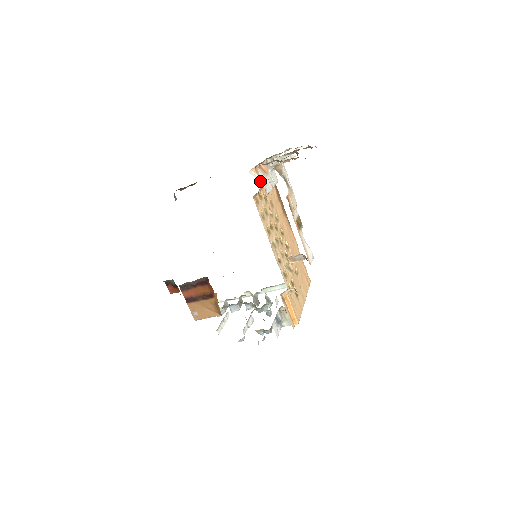
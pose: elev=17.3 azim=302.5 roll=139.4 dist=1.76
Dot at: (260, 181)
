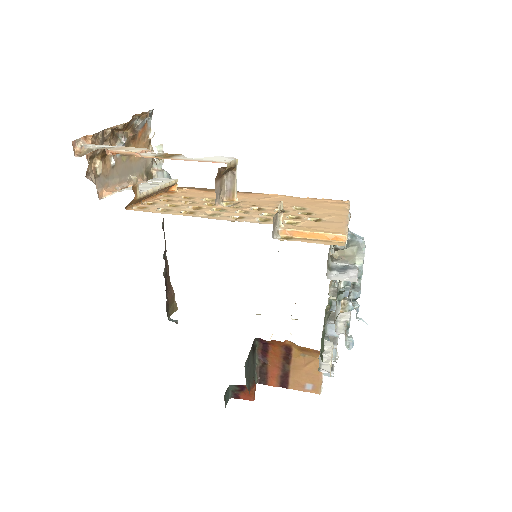
Dot at: occluded
